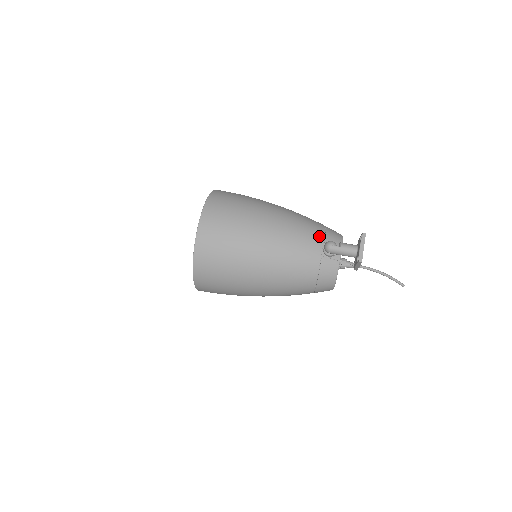
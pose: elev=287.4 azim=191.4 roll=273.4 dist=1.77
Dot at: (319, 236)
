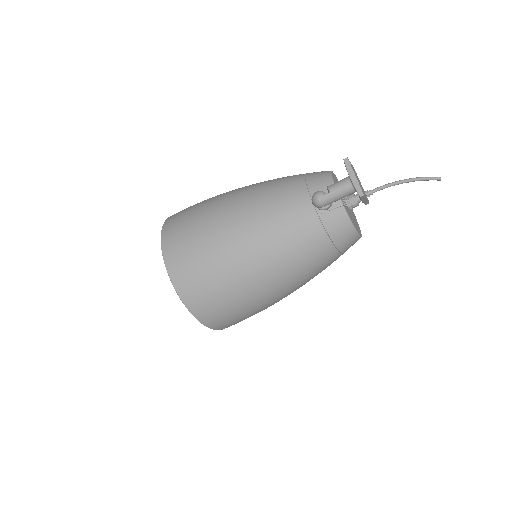
Dot at: (301, 194)
